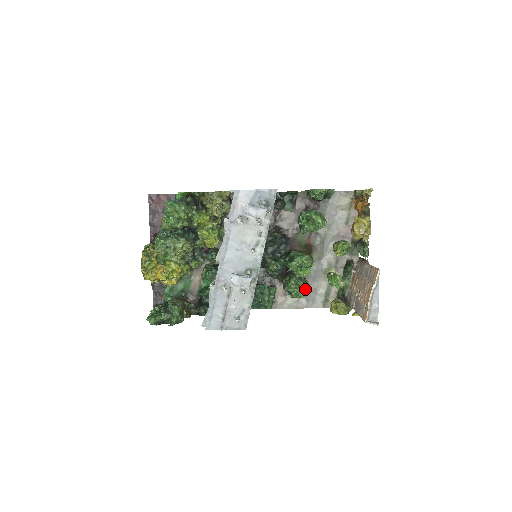
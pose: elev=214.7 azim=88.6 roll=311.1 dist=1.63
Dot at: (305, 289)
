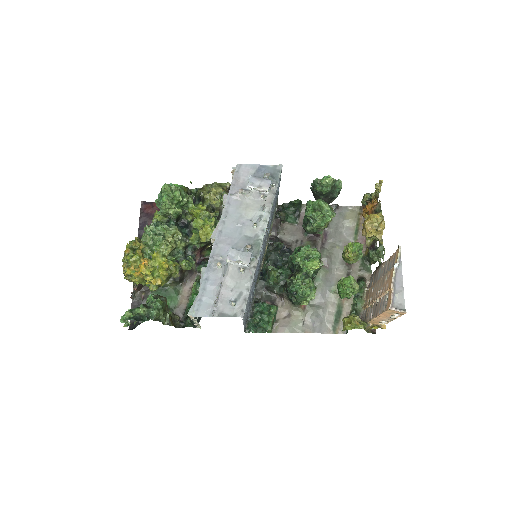
Dot at: (313, 287)
